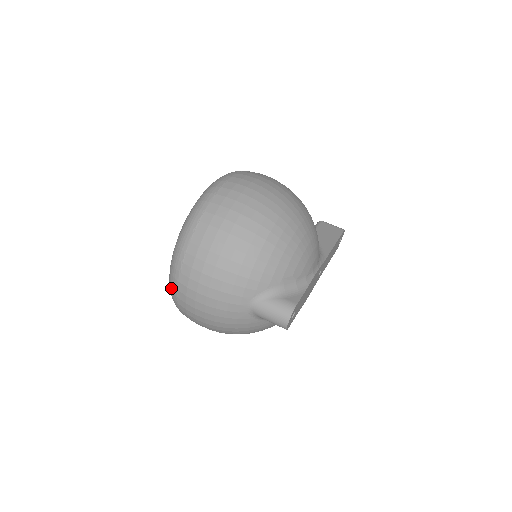
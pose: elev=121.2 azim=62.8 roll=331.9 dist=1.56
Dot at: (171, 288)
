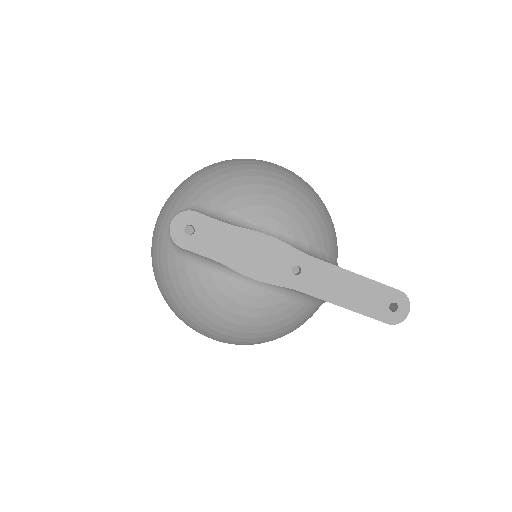
Dot at: occluded
